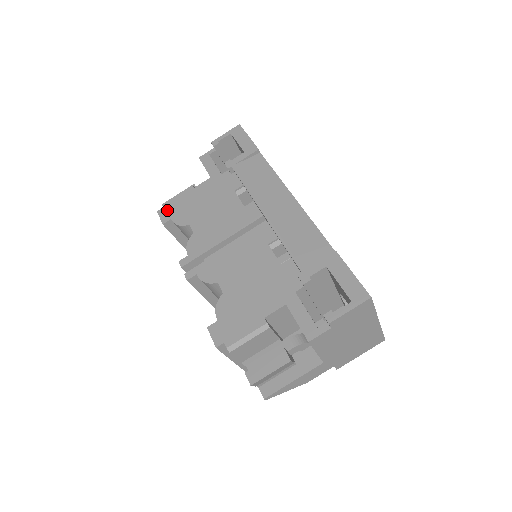
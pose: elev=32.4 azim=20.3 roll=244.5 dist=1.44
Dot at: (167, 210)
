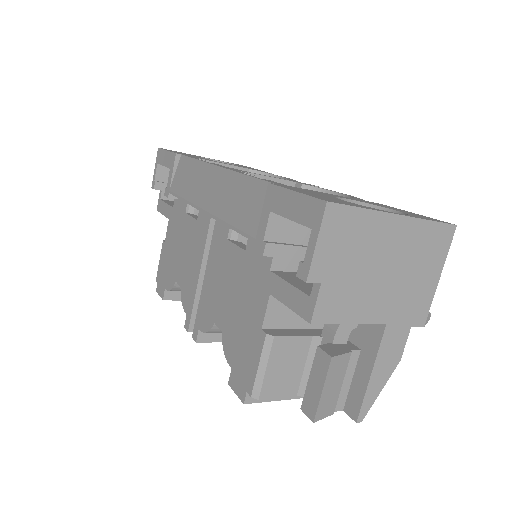
Dot at: (160, 283)
